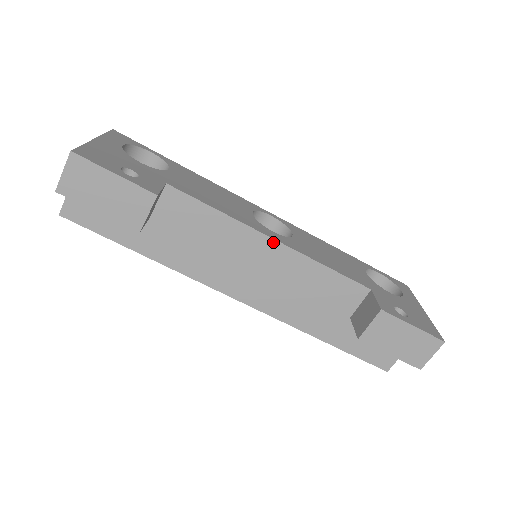
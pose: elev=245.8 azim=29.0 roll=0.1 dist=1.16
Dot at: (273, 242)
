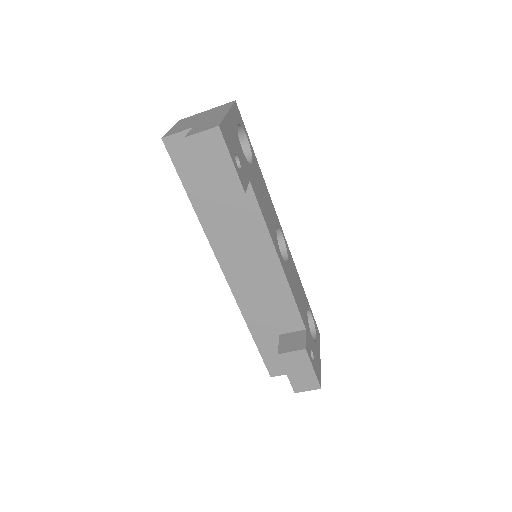
Dot at: (278, 263)
